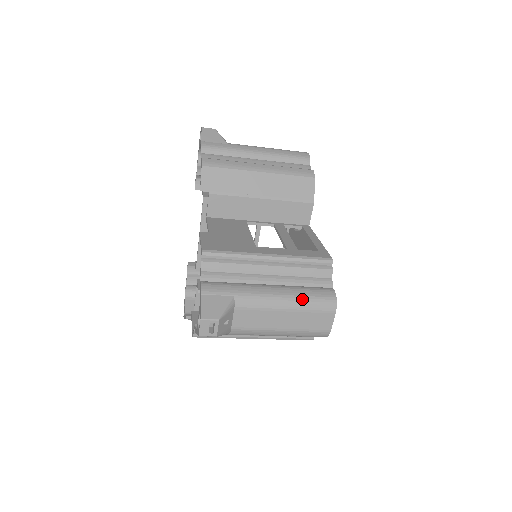
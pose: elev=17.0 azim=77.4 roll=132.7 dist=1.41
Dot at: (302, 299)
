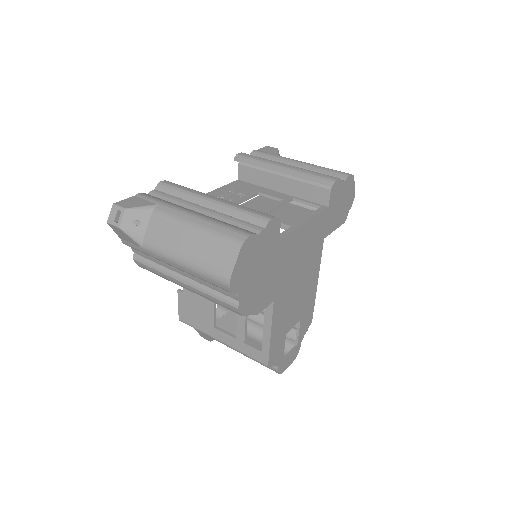
Dot at: occluded
